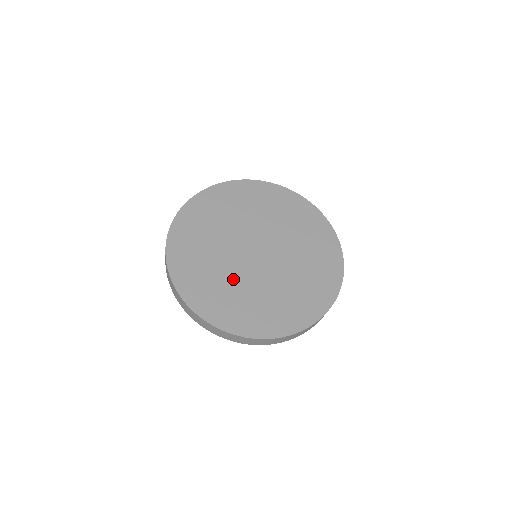
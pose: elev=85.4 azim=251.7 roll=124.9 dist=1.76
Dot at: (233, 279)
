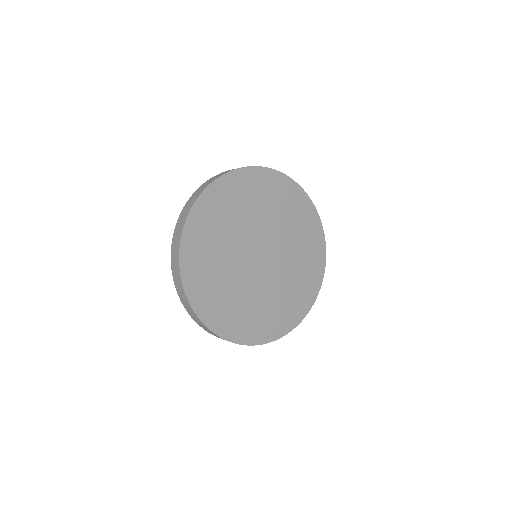
Dot at: (232, 278)
